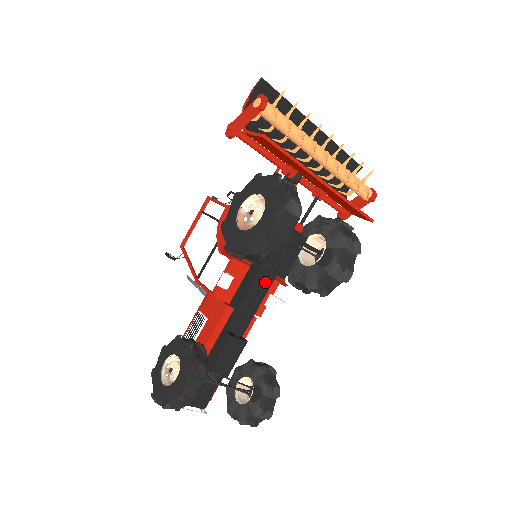
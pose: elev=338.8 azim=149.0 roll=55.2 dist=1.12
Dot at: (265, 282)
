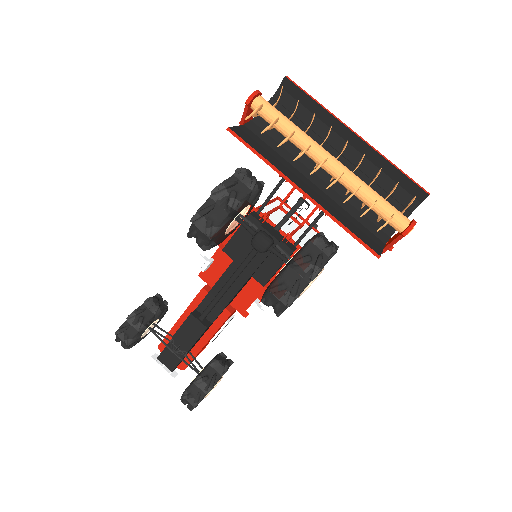
Dot at: (230, 277)
